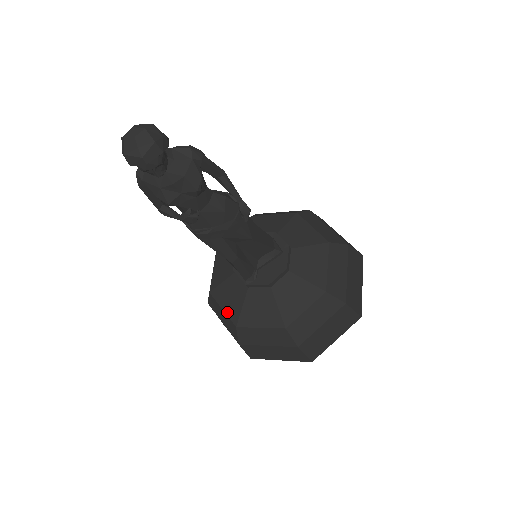
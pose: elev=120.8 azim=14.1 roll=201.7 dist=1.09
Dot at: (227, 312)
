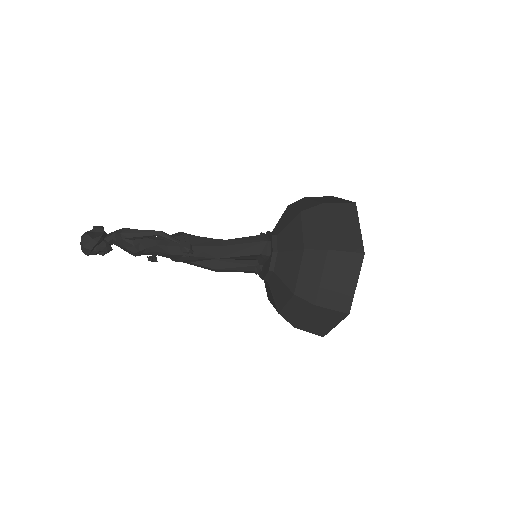
Dot at: occluded
